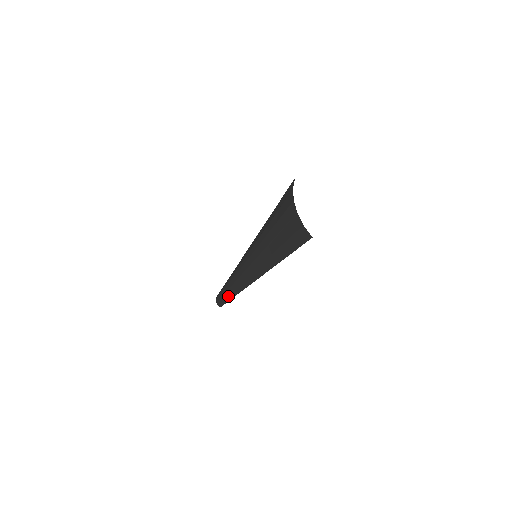
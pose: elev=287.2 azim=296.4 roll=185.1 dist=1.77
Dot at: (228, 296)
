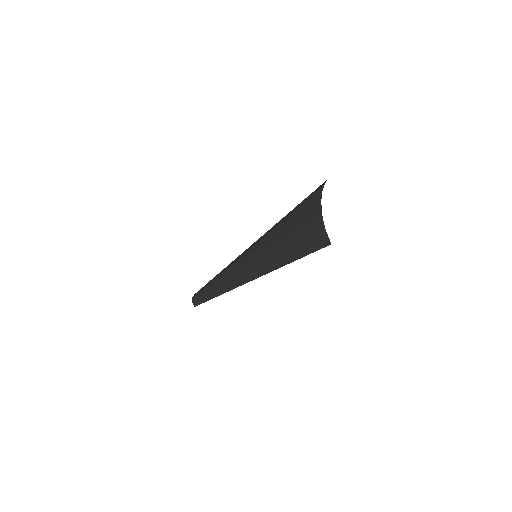
Dot at: (209, 295)
